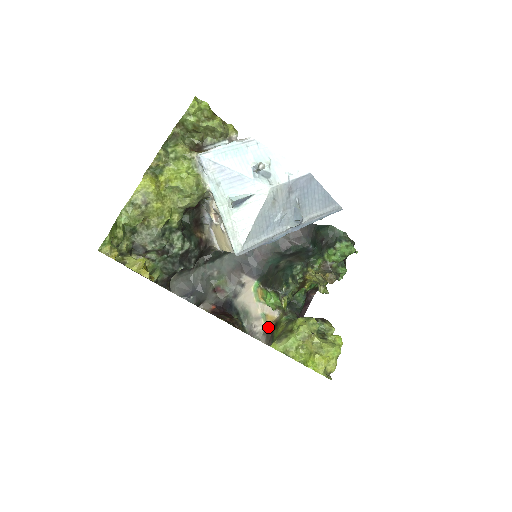
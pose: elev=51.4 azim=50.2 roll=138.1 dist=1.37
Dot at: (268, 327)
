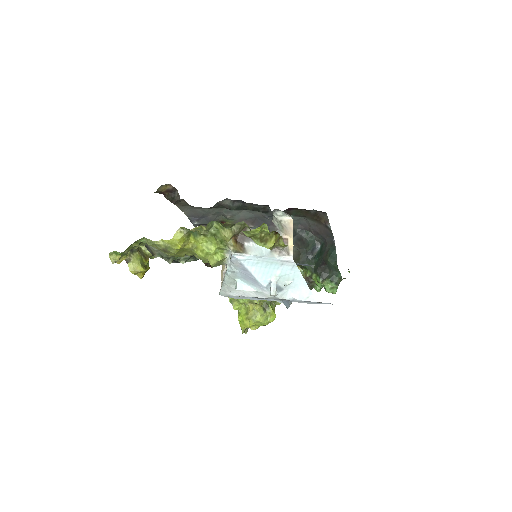
Dot at: occluded
